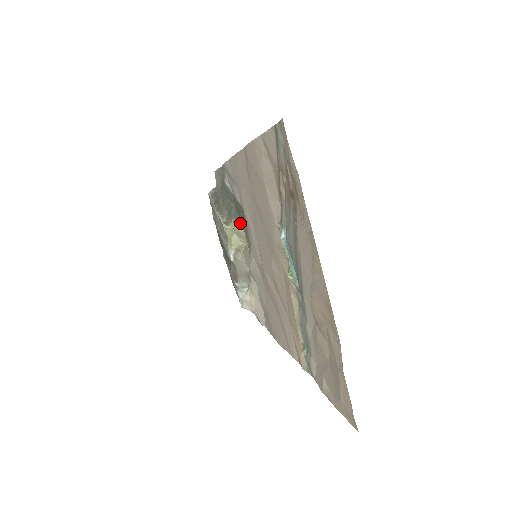
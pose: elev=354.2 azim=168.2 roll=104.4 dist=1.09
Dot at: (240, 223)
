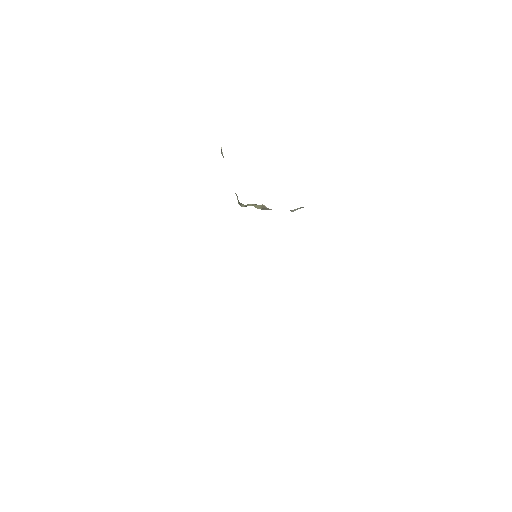
Dot at: occluded
